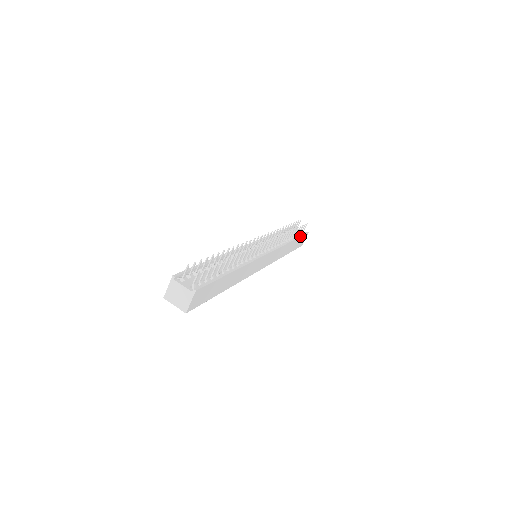
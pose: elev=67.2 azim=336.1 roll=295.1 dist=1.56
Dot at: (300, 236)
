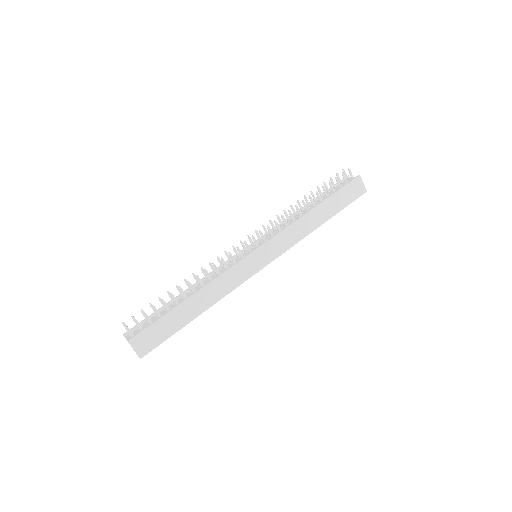
Dot at: (336, 191)
